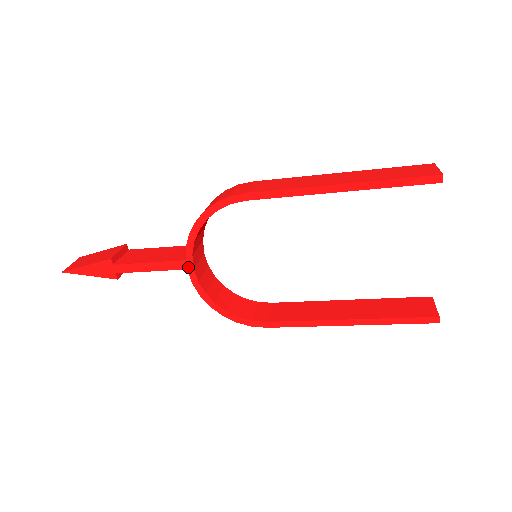
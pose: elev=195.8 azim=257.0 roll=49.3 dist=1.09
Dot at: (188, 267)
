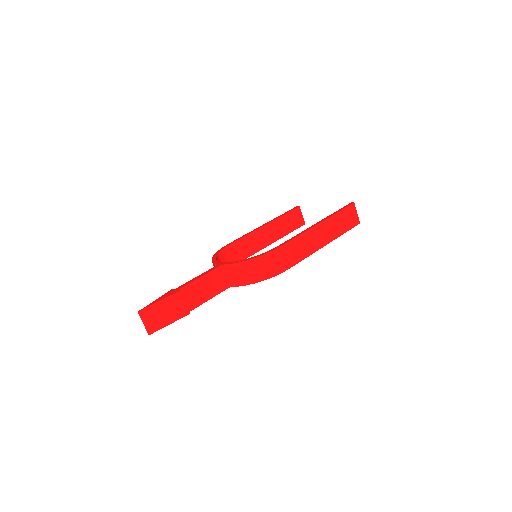
Dot at: occluded
